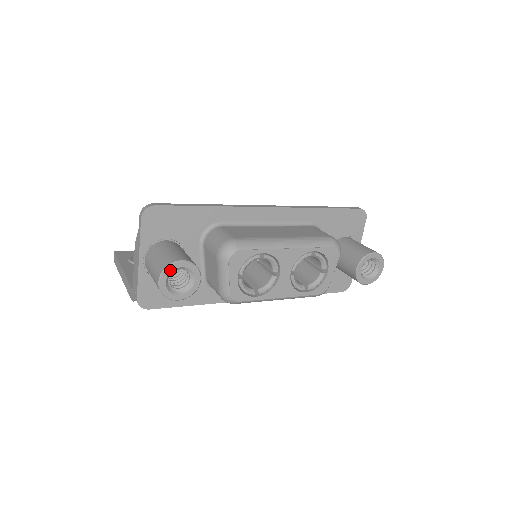
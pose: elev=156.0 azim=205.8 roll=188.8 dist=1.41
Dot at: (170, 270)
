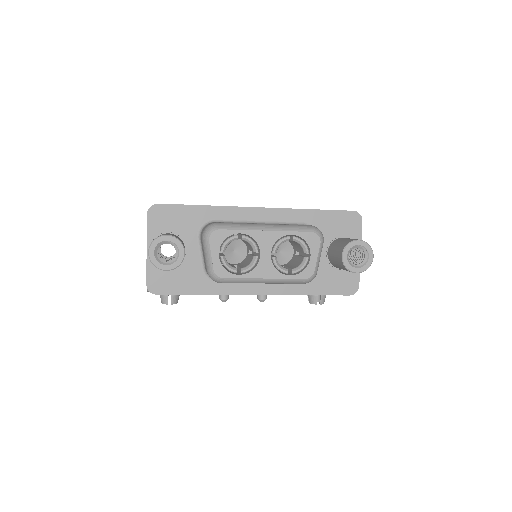
Dot at: (157, 242)
